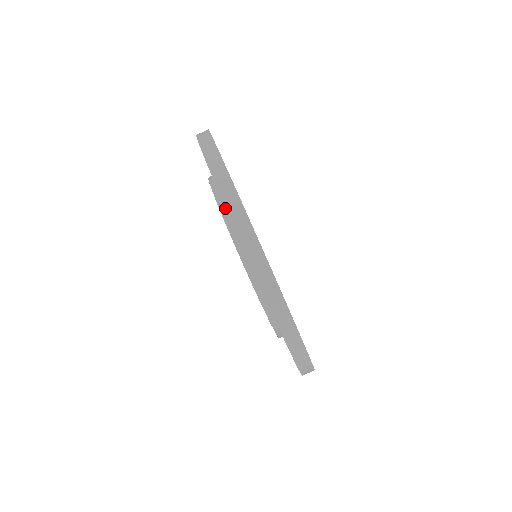
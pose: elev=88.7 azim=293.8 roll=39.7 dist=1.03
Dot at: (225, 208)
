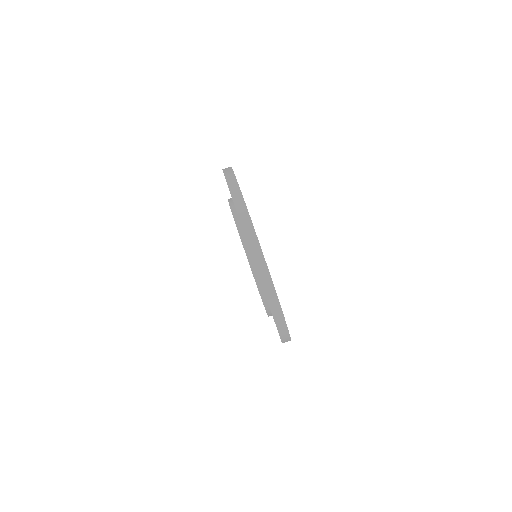
Dot at: (250, 253)
